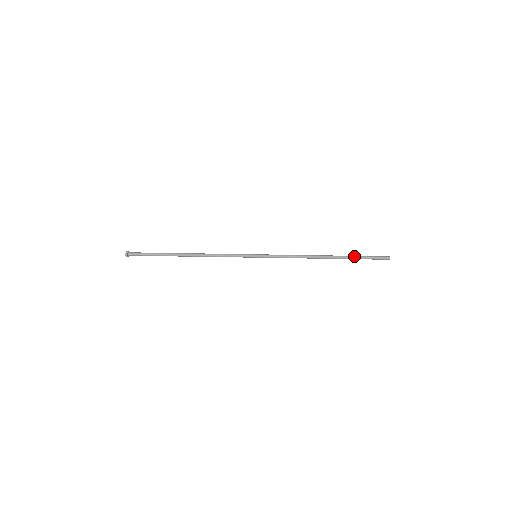
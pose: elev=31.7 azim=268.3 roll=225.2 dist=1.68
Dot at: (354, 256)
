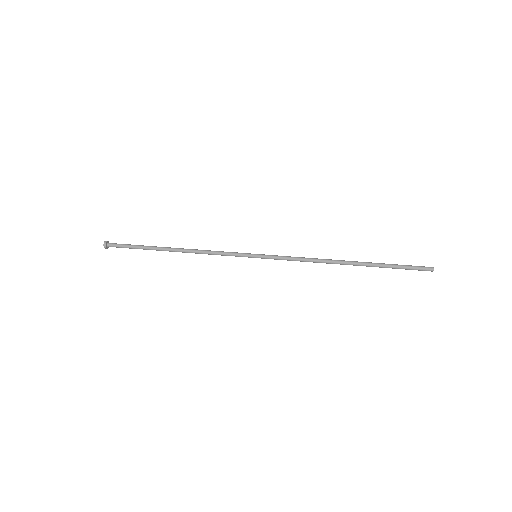
Dot at: occluded
